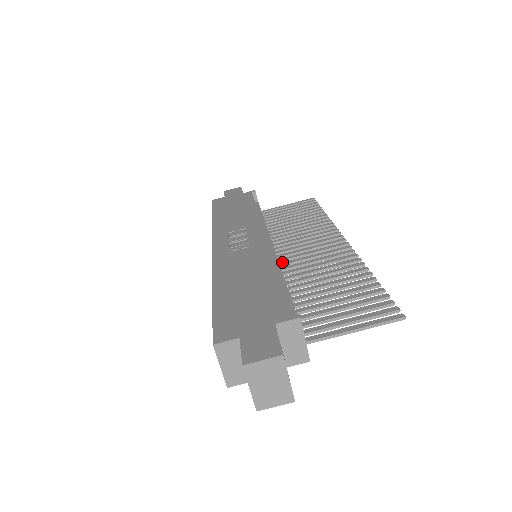
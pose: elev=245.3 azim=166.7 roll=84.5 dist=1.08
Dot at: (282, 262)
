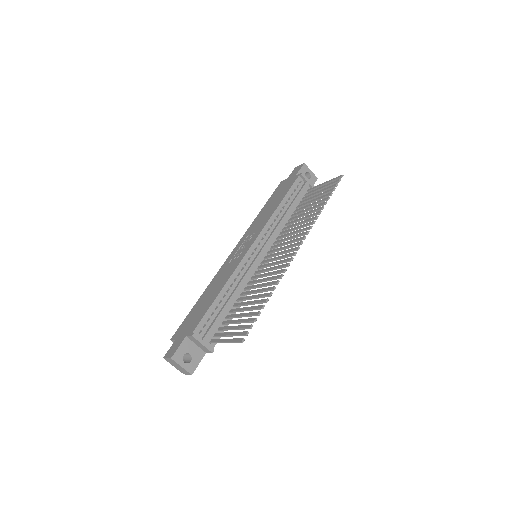
Dot at: occluded
